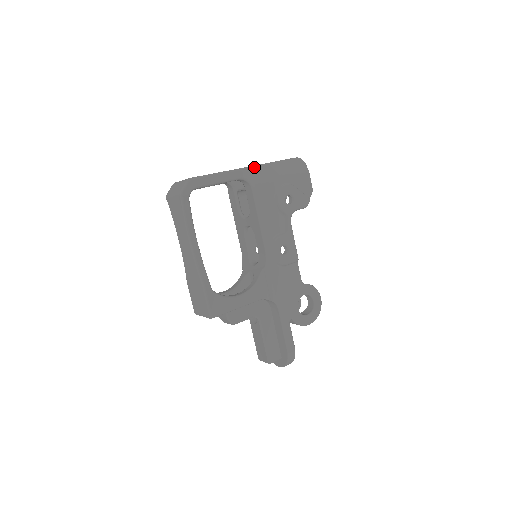
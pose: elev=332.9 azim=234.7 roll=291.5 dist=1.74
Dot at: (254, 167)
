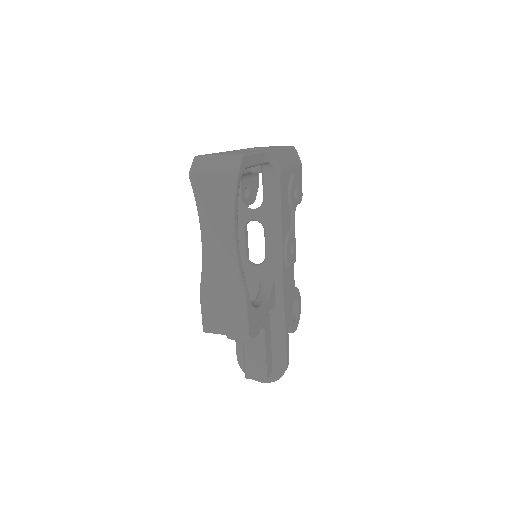
Dot at: (275, 150)
